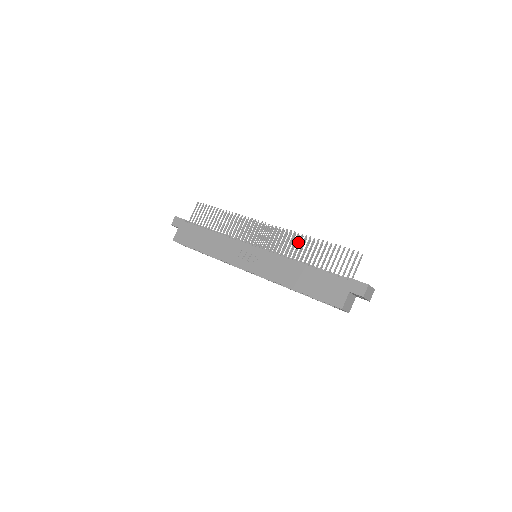
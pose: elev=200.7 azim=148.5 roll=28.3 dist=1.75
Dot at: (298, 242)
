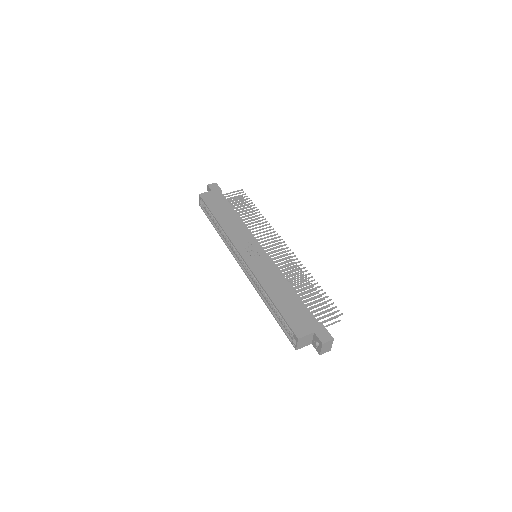
Dot at: (300, 272)
